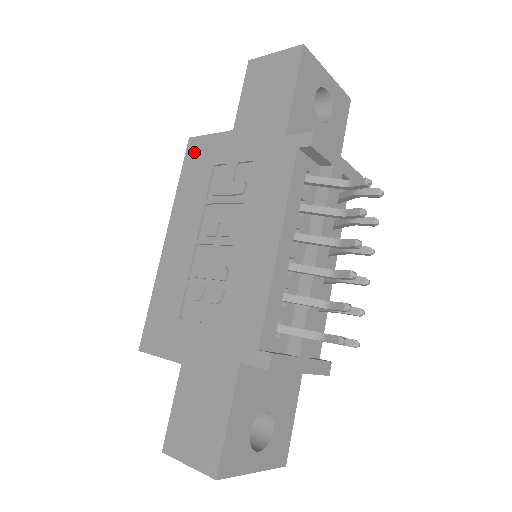
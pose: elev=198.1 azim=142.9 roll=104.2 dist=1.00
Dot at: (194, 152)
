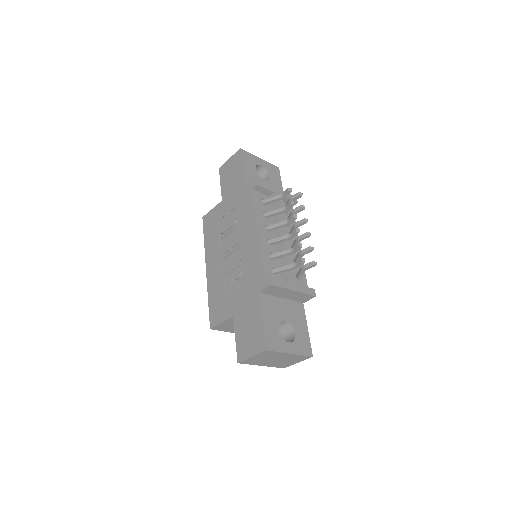
Dot at: (207, 222)
